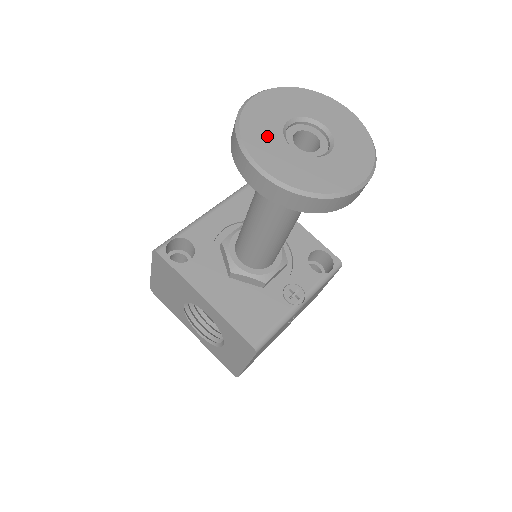
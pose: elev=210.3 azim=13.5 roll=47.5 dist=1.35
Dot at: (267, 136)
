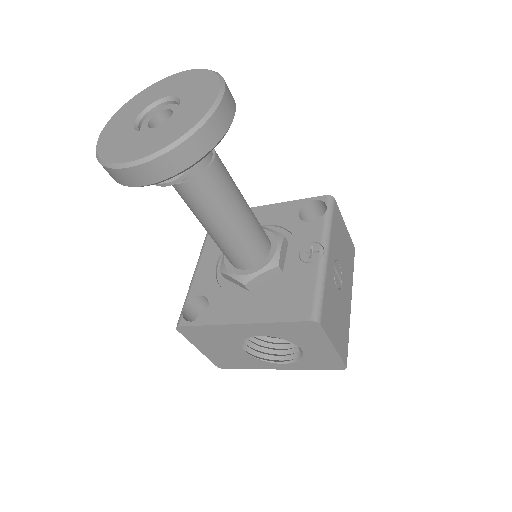
Dot at: (123, 142)
